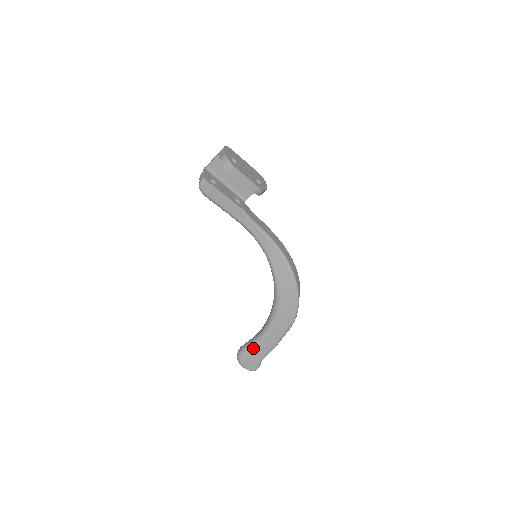
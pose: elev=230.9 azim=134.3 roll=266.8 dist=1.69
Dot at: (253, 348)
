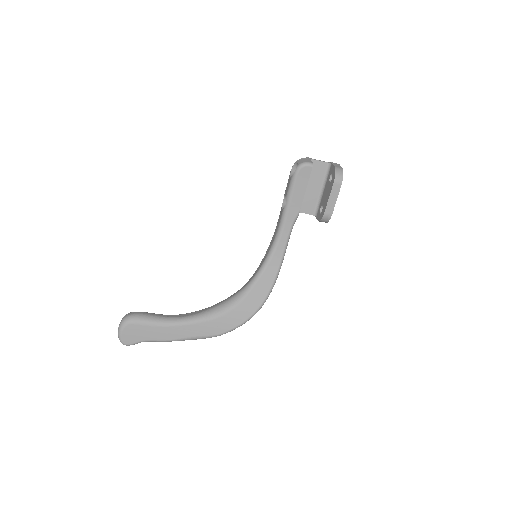
Dot at: (155, 323)
